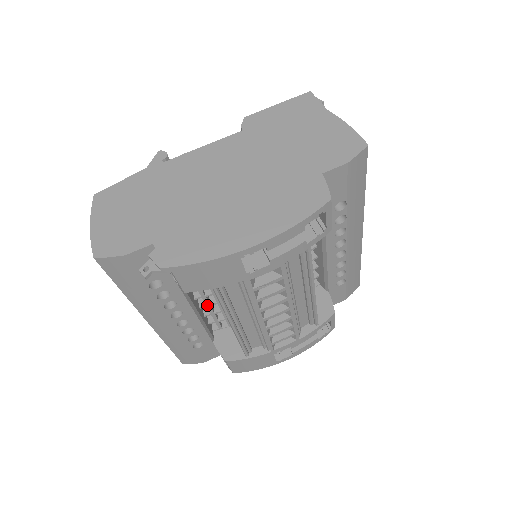
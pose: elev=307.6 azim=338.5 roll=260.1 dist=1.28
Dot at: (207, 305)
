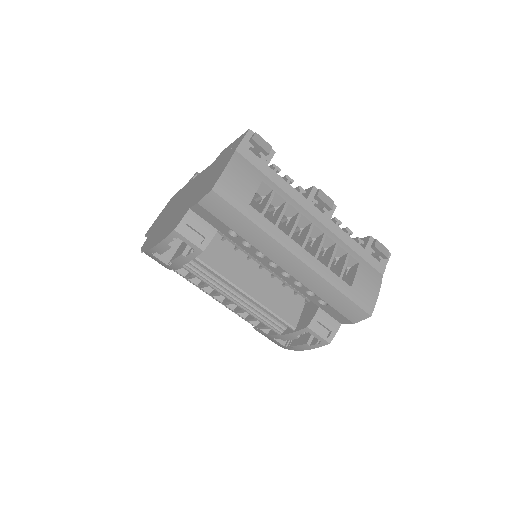
Dot at: occluded
